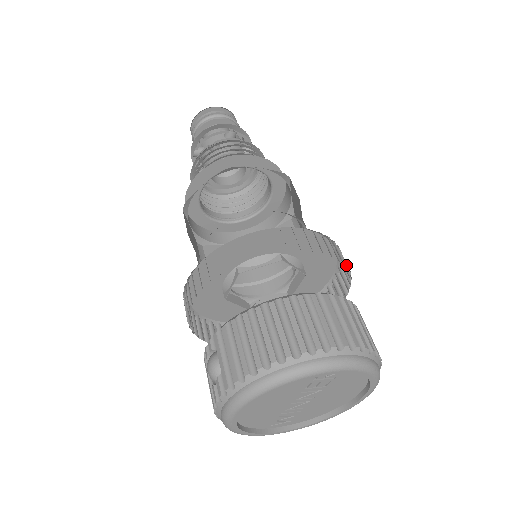
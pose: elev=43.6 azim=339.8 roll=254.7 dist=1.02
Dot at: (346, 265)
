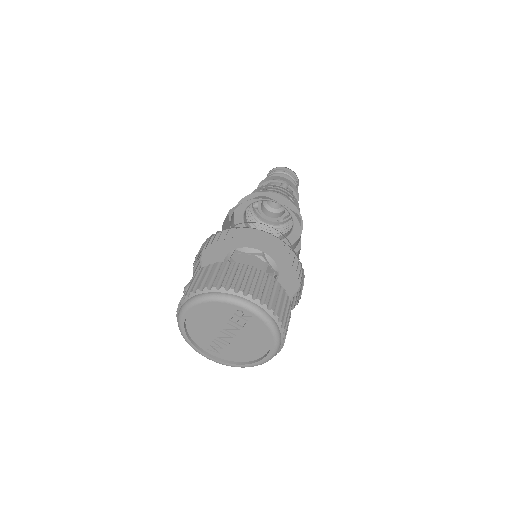
Dot at: (299, 275)
